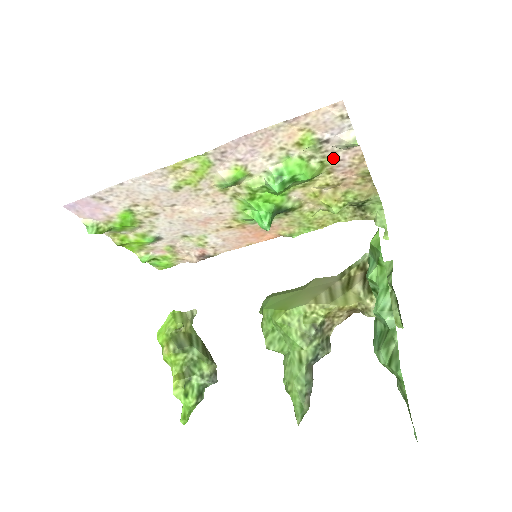
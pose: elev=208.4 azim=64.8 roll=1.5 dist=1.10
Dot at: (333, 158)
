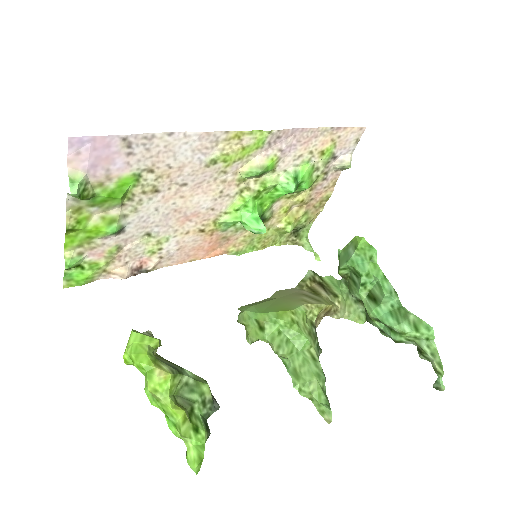
Dot at: (324, 176)
